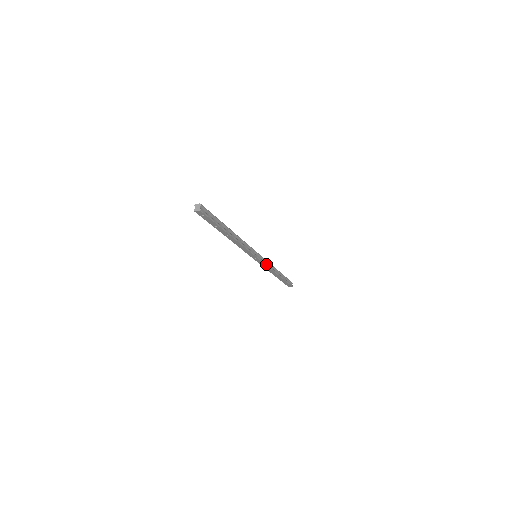
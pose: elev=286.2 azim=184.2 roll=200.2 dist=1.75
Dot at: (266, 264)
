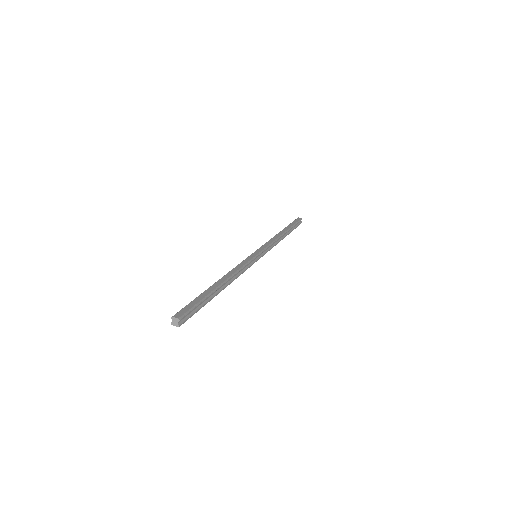
Dot at: (269, 250)
